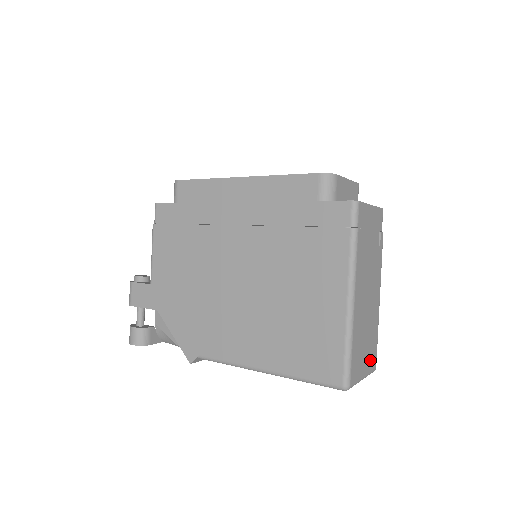
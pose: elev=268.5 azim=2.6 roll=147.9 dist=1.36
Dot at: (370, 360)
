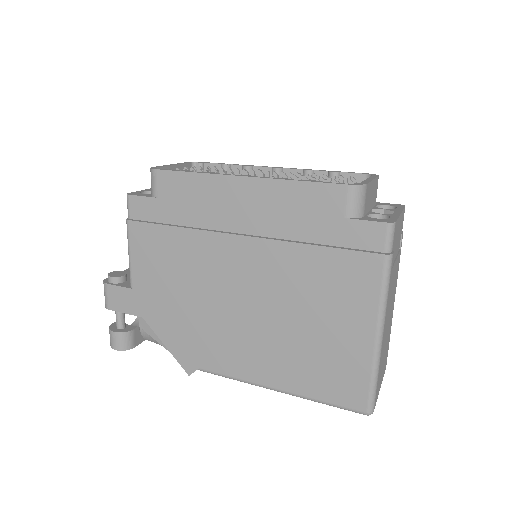
Dot at: (384, 367)
